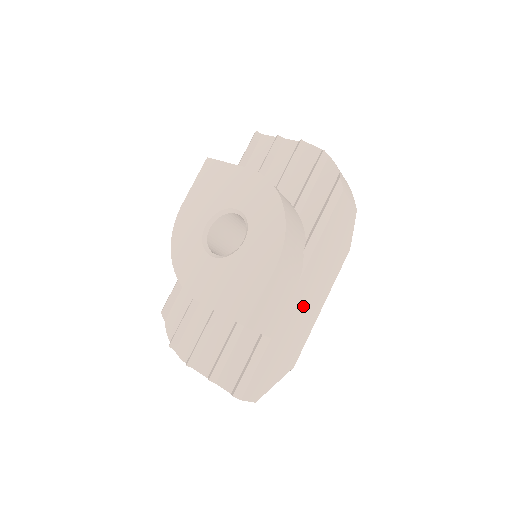
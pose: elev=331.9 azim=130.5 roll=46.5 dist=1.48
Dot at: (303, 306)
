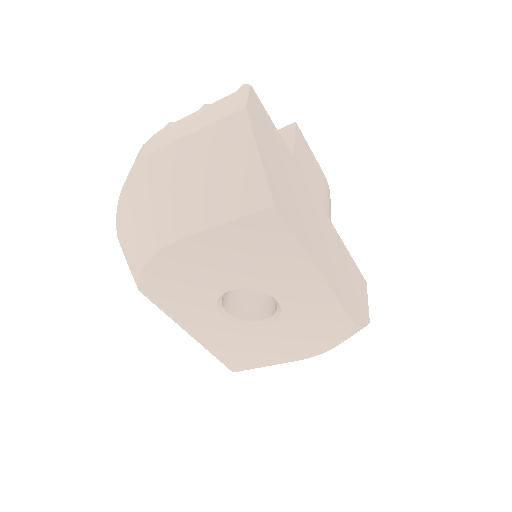
Dot at: (315, 224)
